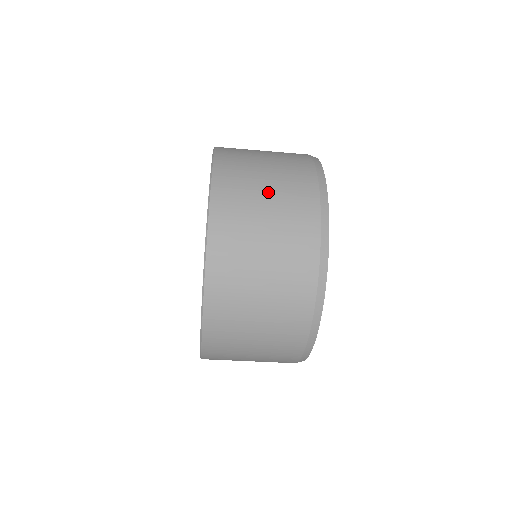
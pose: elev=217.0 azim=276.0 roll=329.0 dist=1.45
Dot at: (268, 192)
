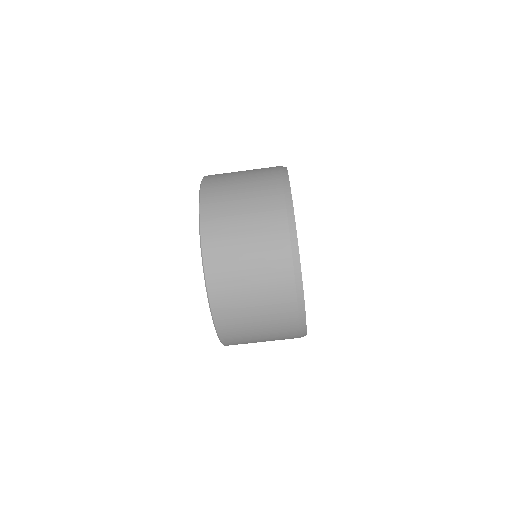
Dot at: occluded
